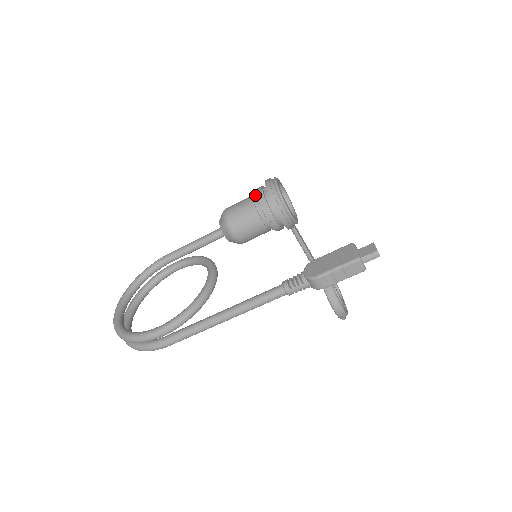
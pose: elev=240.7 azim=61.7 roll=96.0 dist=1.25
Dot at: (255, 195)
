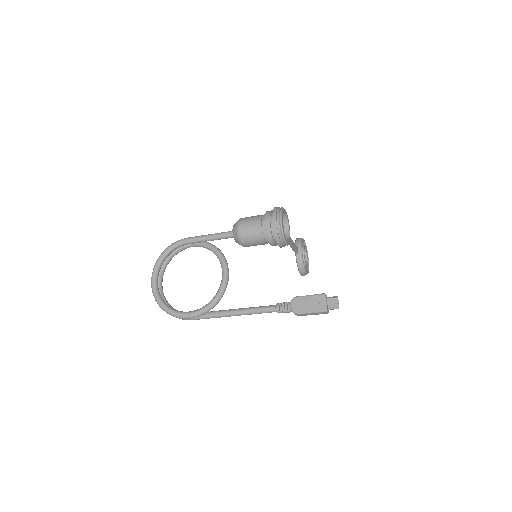
Dot at: (264, 224)
